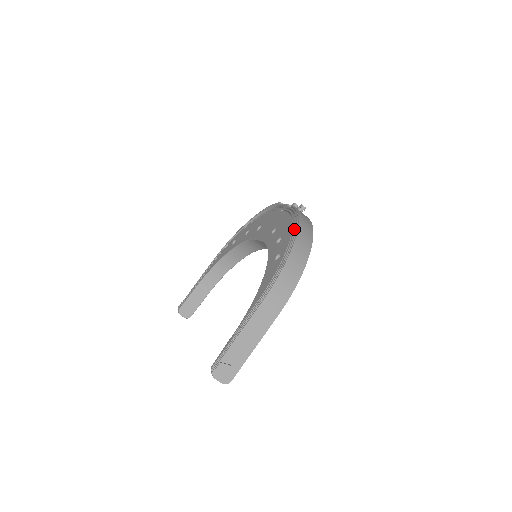
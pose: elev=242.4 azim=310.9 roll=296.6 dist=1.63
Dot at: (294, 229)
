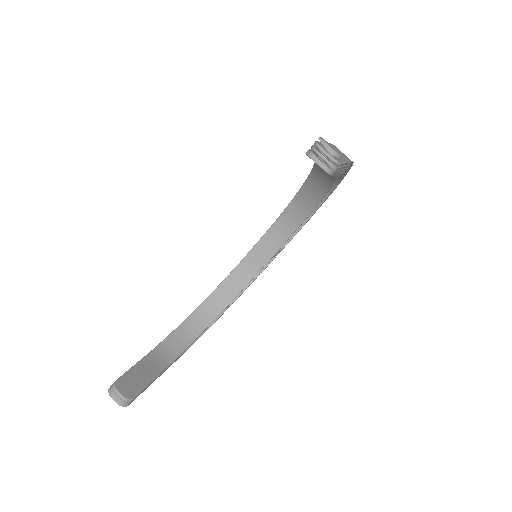
Dot at: occluded
